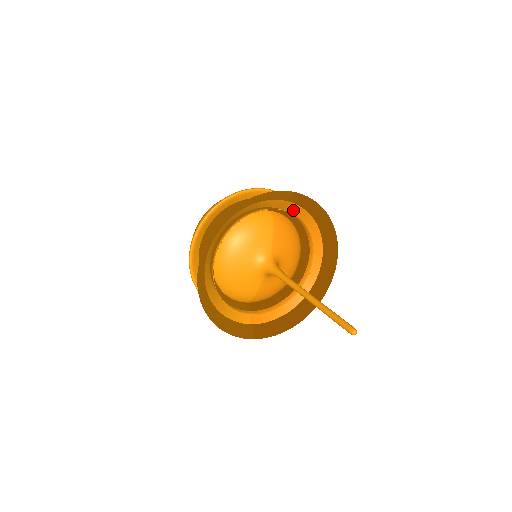
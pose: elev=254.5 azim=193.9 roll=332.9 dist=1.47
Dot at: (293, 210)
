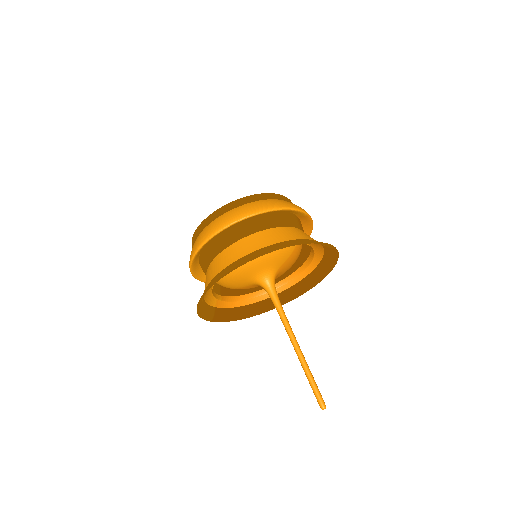
Dot at: (315, 245)
